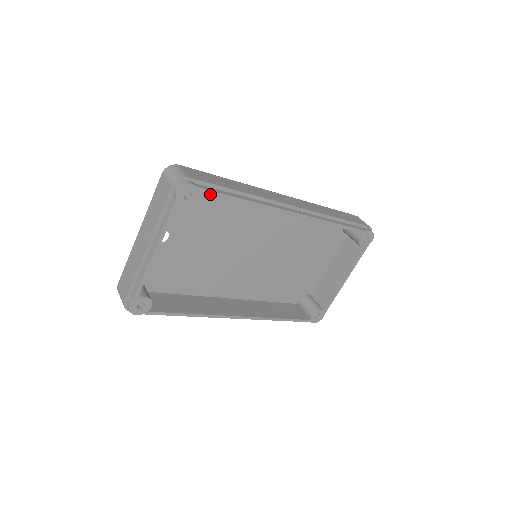
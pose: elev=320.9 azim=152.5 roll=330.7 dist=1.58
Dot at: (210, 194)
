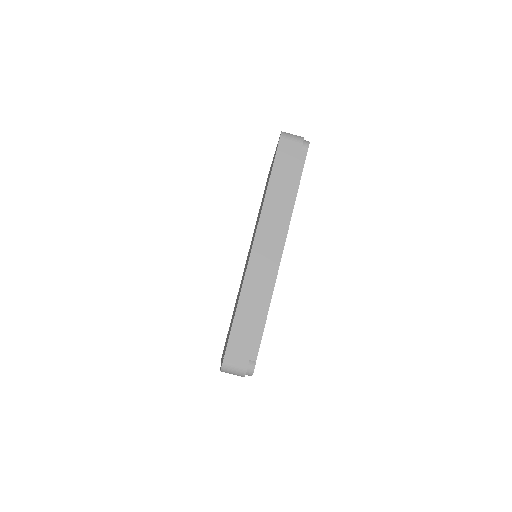
Dot at: occluded
